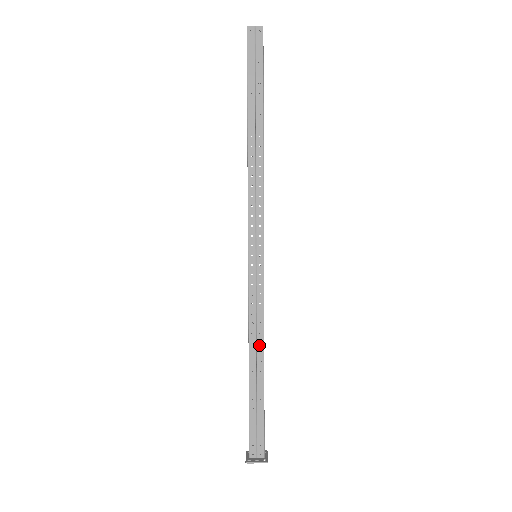
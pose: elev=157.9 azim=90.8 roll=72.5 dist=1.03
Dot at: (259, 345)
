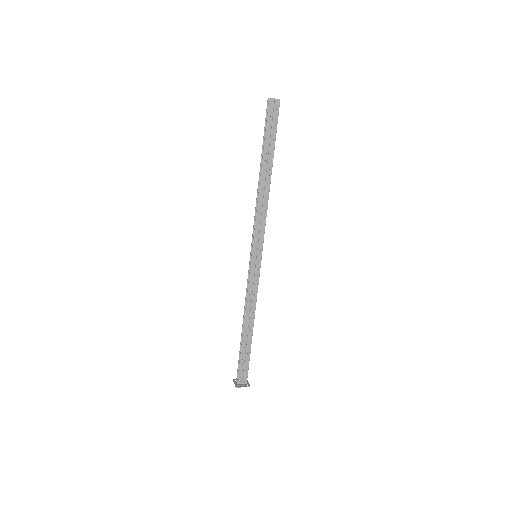
Dot at: (252, 314)
